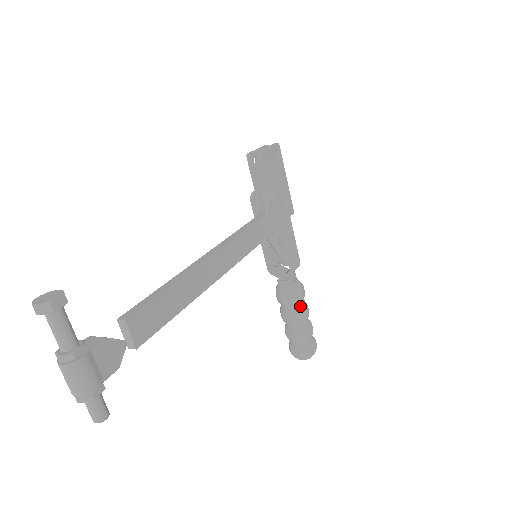
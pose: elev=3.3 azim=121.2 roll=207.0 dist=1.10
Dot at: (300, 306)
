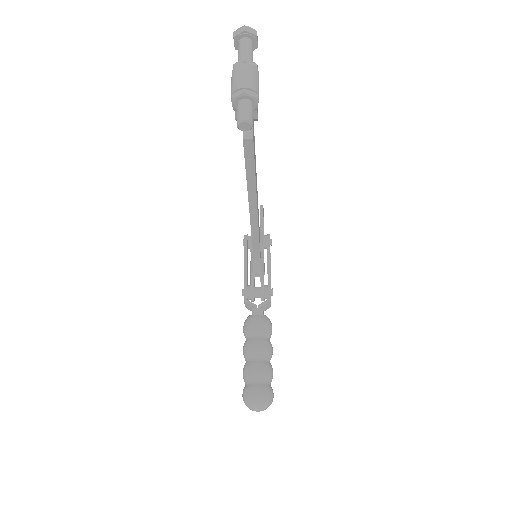
Dot at: (268, 339)
